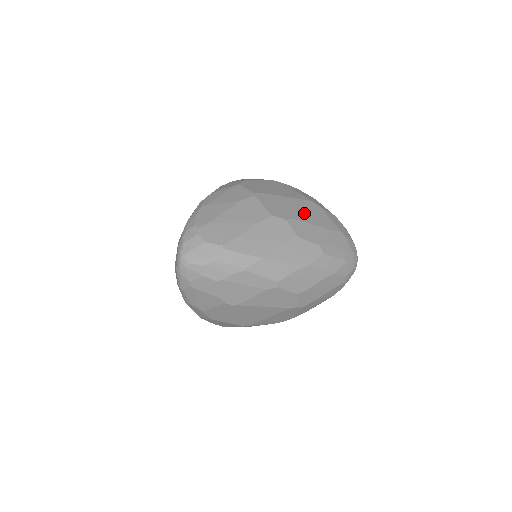
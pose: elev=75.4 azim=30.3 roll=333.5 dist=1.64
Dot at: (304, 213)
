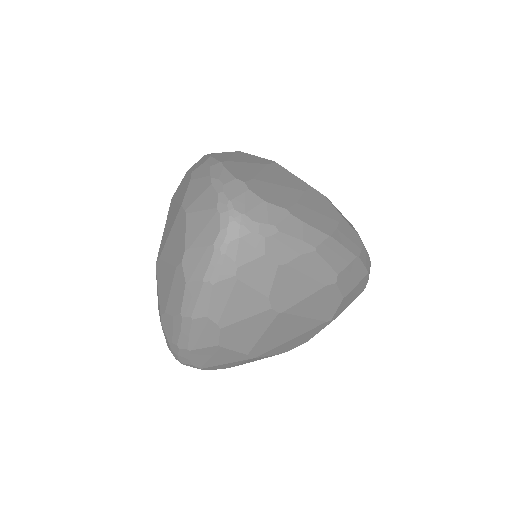
Dot at: occluded
